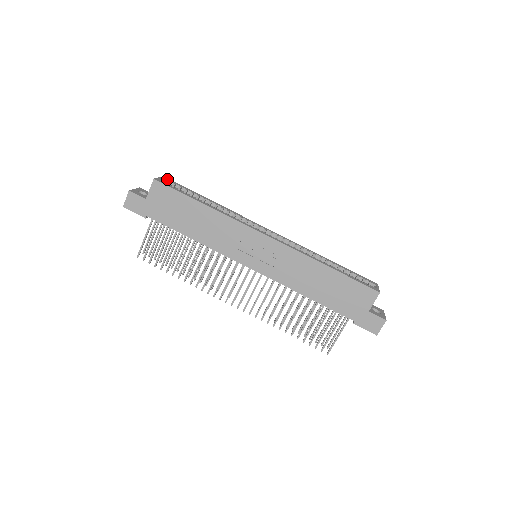
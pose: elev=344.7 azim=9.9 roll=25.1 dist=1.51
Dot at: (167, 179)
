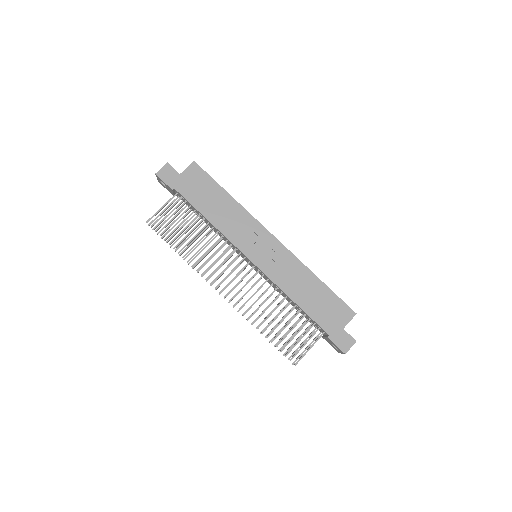
Dot at: occluded
